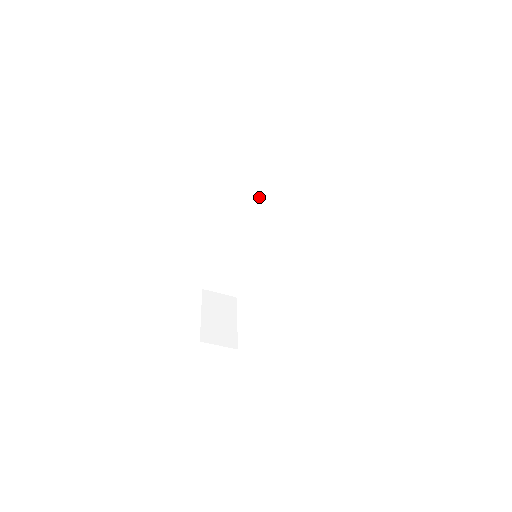
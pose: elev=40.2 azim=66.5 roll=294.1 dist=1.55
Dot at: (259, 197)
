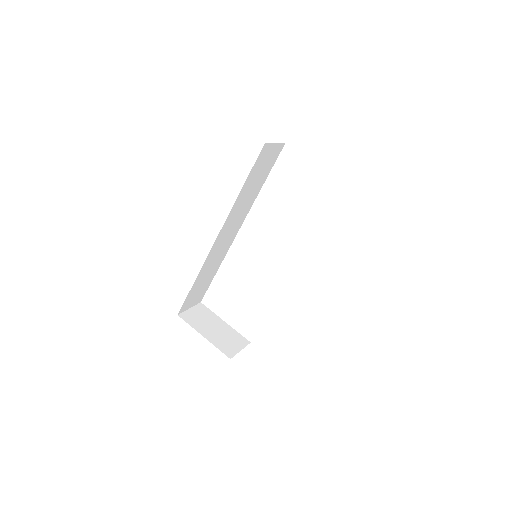
Dot at: (239, 202)
